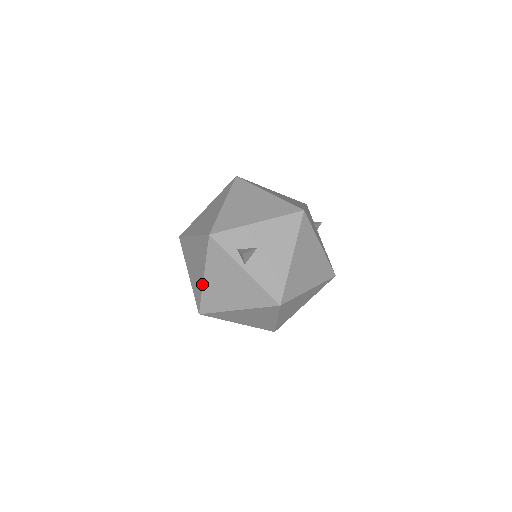
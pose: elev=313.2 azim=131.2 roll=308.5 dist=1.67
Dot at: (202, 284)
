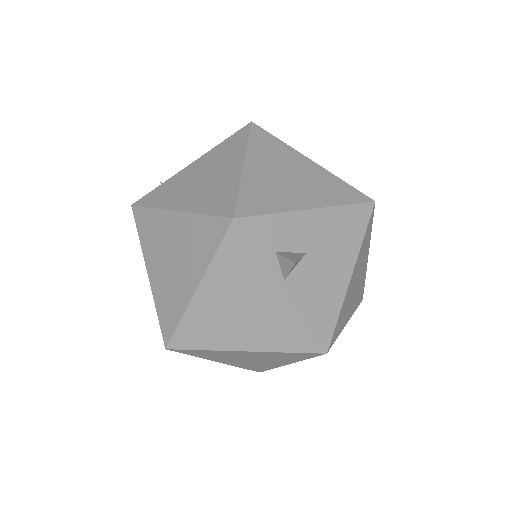
Dot at: (188, 301)
